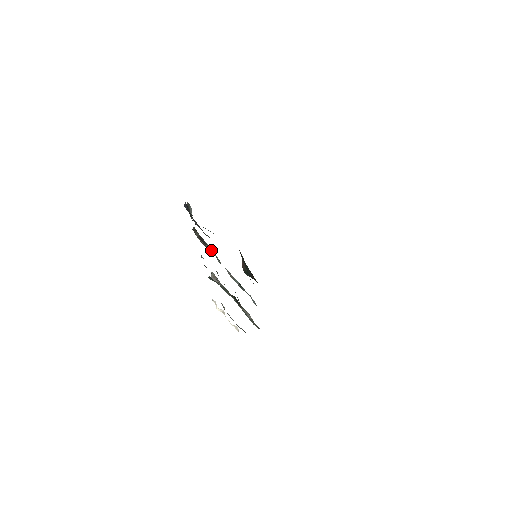
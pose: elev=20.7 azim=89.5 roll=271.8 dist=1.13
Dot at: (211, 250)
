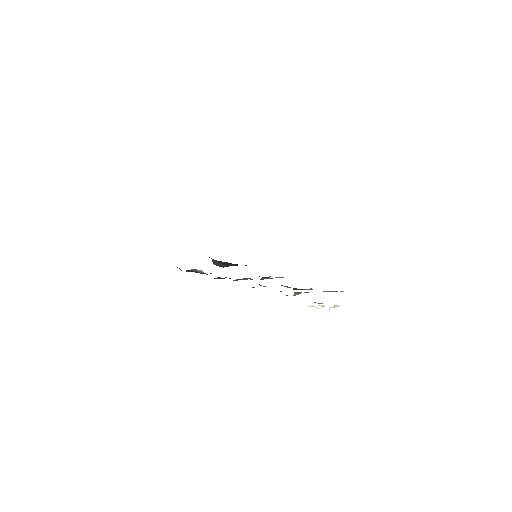
Dot at: occluded
